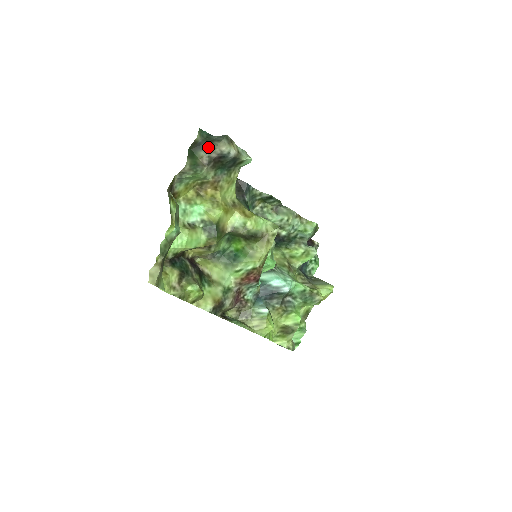
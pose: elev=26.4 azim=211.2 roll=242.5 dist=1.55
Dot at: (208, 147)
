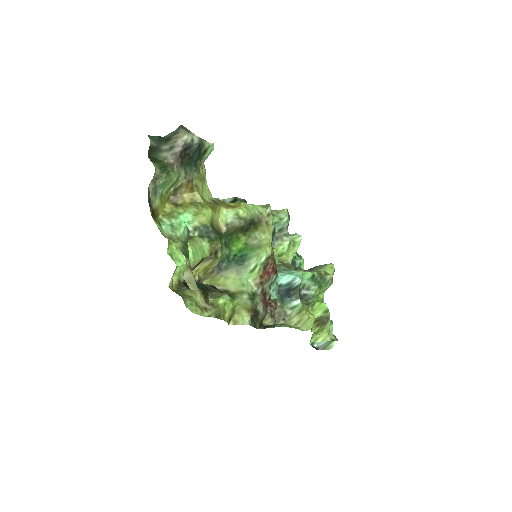
Dot at: (167, 146)
